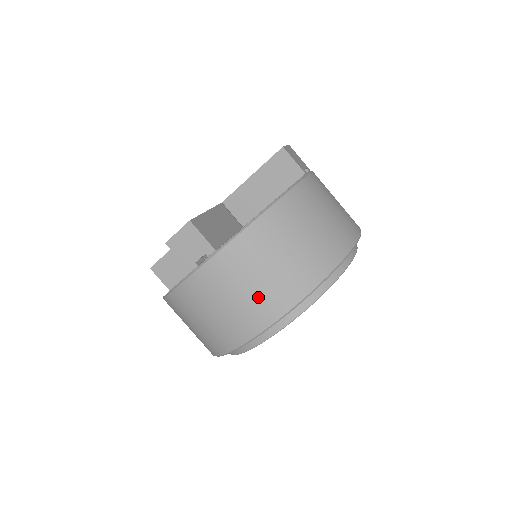
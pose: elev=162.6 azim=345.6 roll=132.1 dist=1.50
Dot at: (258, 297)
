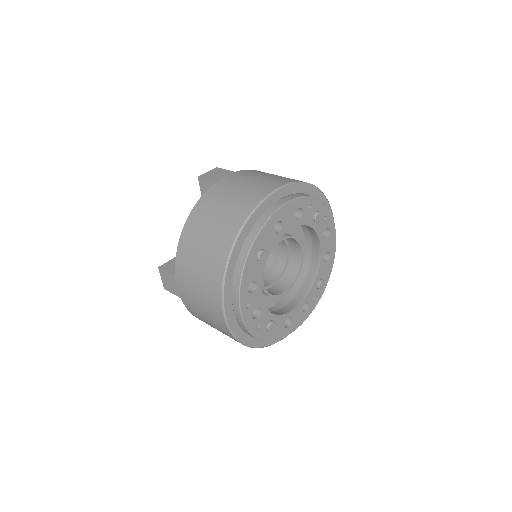
Dot at: (205, 291)
